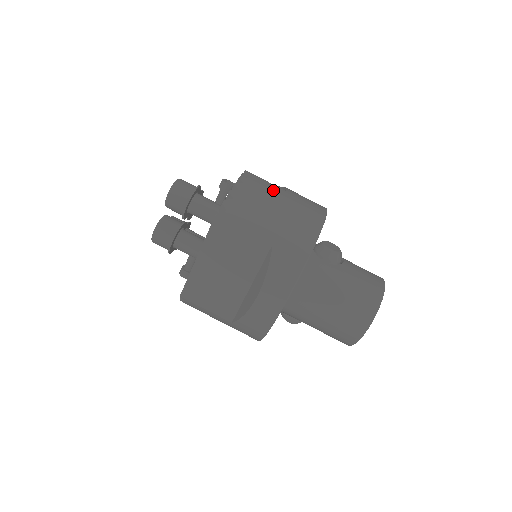
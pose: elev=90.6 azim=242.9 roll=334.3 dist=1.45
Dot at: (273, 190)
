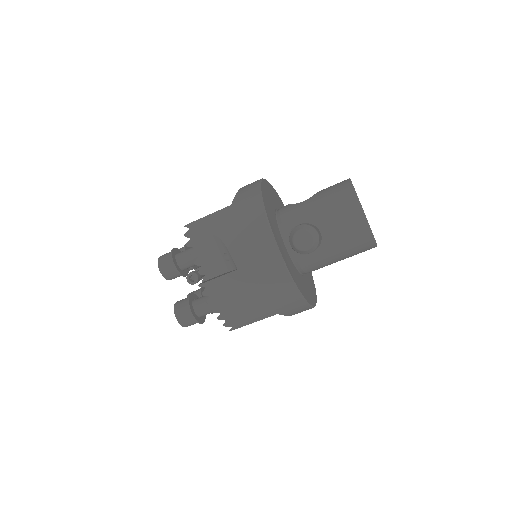
Dot at: (233, 286)
